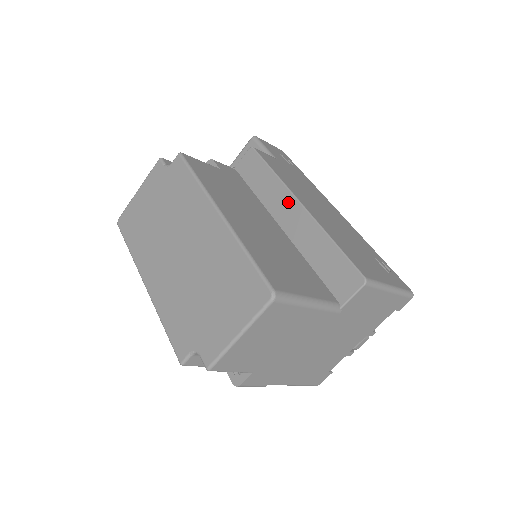
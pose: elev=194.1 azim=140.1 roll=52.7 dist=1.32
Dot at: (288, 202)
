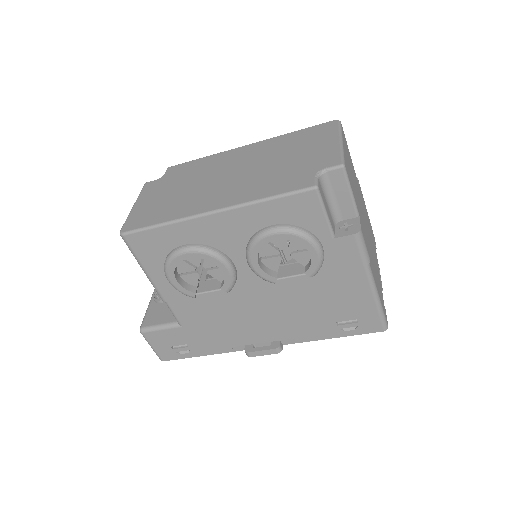
Dot at: occluded
